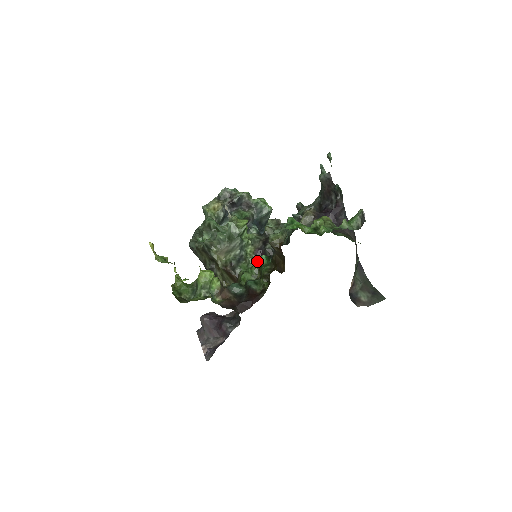
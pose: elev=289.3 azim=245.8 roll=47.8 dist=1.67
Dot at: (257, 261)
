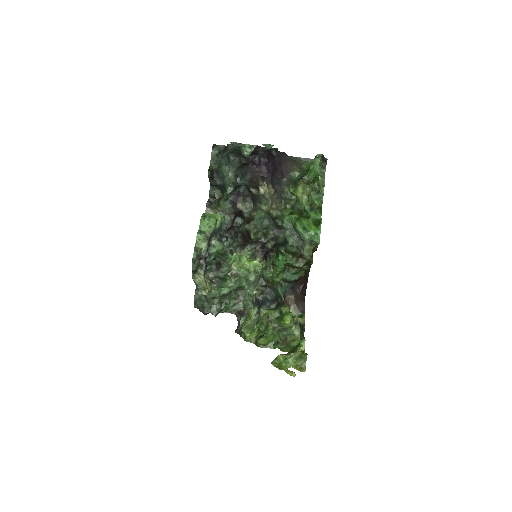
Dot at: (282, 265)
